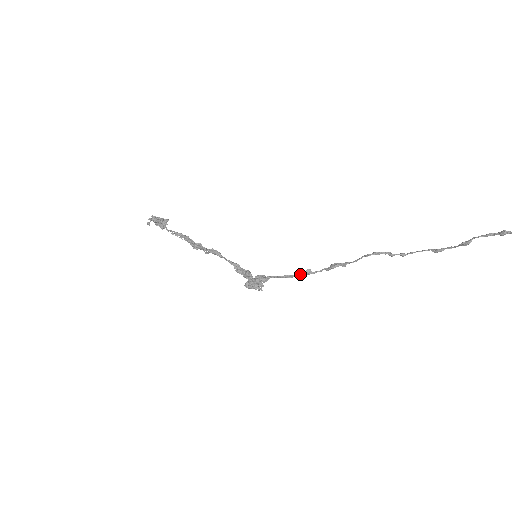
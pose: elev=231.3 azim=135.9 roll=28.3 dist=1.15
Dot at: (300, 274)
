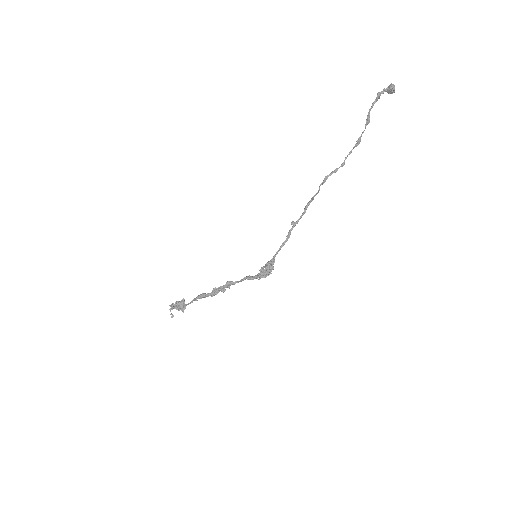
Dot at: (289, 231)
